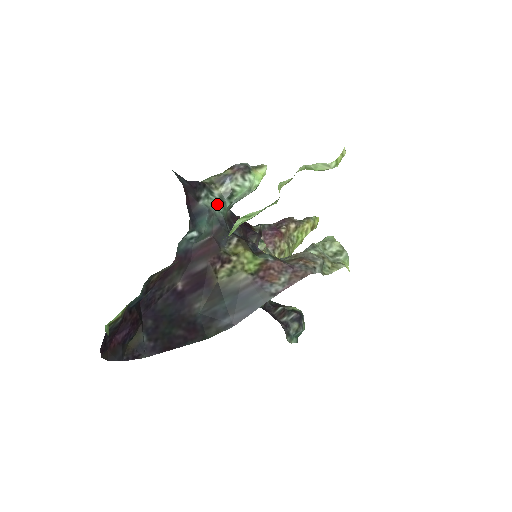
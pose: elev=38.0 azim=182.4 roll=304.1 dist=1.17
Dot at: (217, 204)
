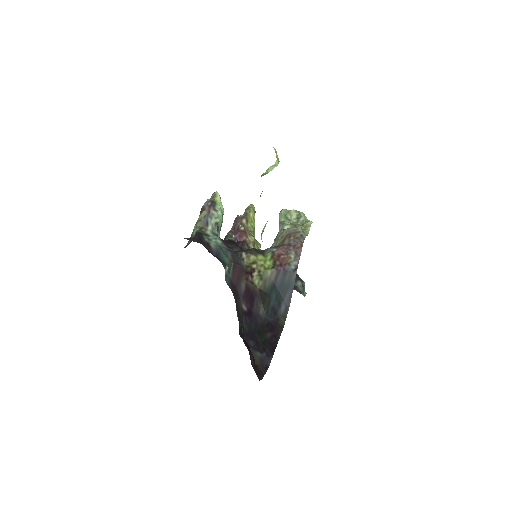
Dot at: (216, 240)
